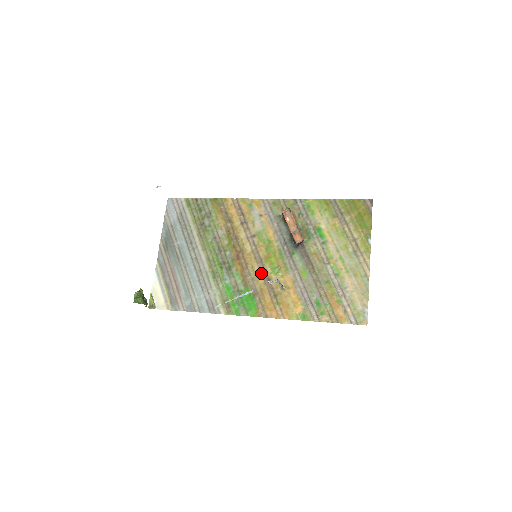
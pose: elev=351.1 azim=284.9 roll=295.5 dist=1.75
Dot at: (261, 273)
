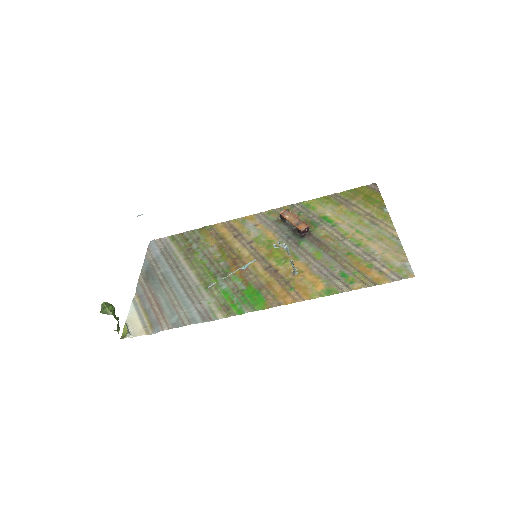
Dot at: (265, 268)
